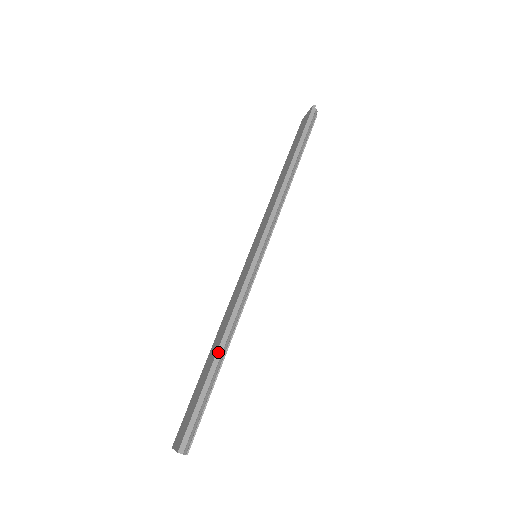
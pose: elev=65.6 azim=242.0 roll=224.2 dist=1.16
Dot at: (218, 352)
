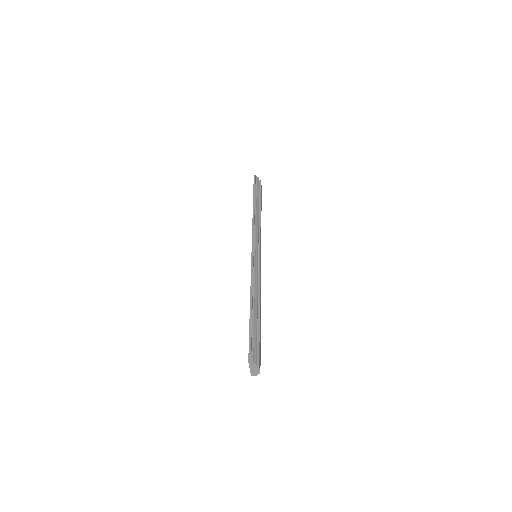
Dot at: (251, 304)
